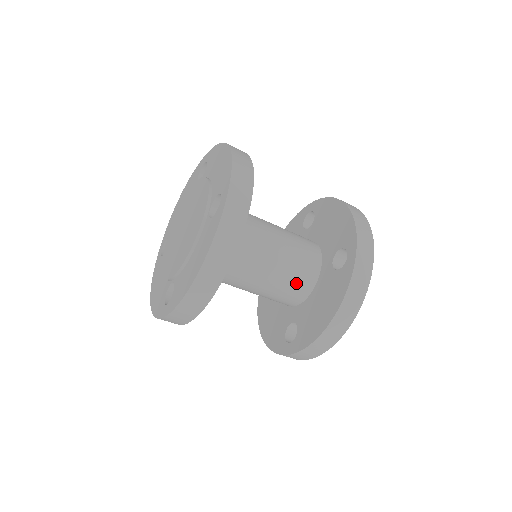
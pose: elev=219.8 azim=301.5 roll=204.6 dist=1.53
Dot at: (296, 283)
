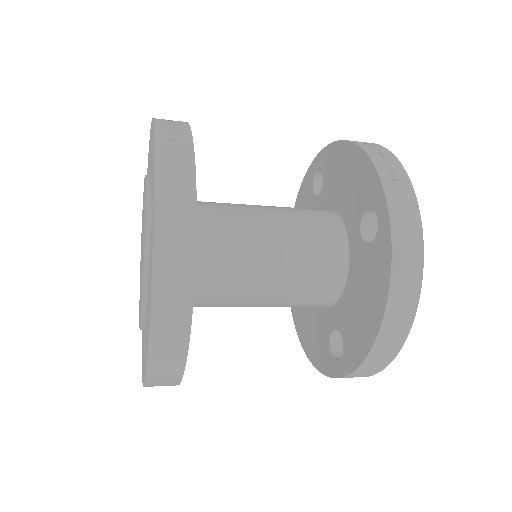
Dot at: occluded
